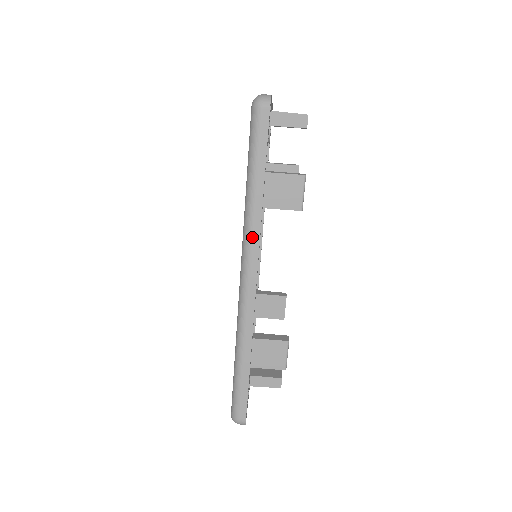
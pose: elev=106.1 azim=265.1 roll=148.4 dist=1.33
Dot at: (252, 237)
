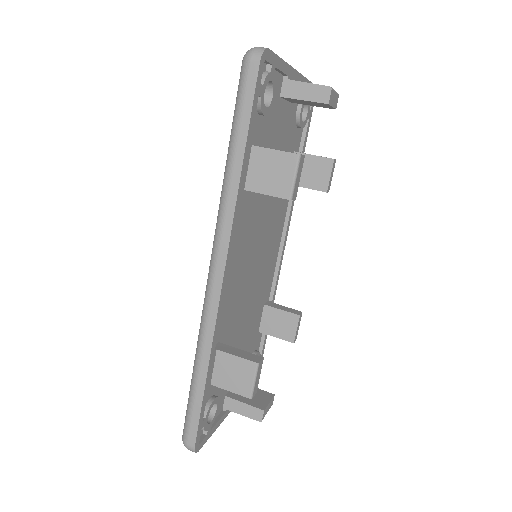
Dot at: (223, 222)
